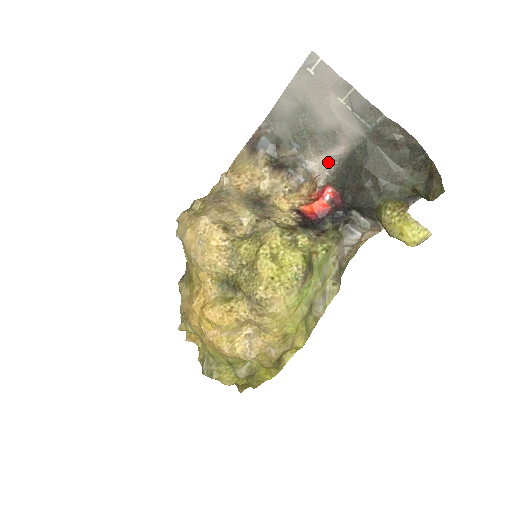
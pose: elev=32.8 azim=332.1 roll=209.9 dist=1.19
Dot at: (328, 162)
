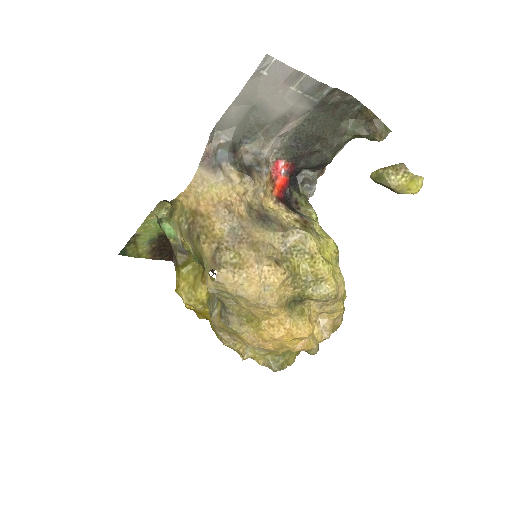
Dot at: (276, 142)
